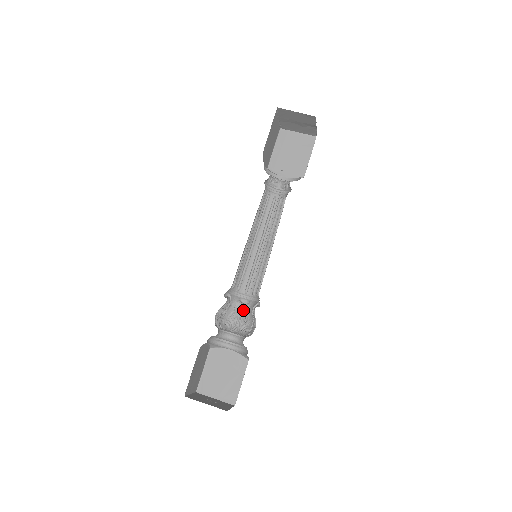
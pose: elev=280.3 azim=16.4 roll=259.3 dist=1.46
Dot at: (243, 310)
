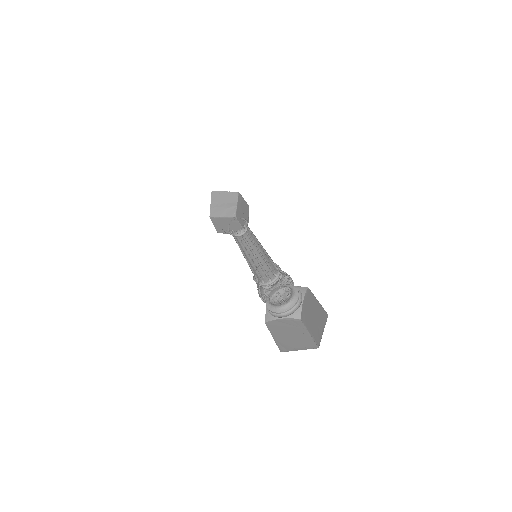
Dot at: occluded
